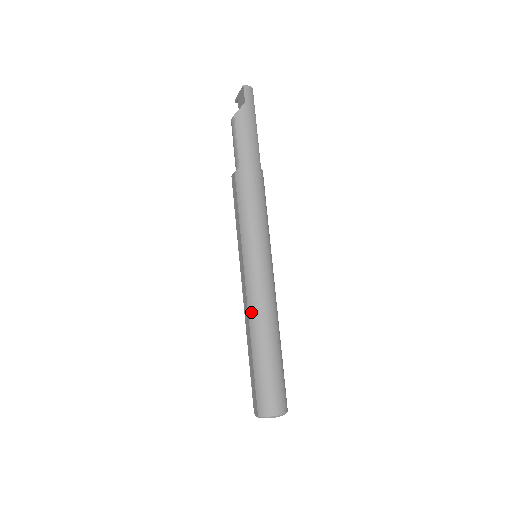
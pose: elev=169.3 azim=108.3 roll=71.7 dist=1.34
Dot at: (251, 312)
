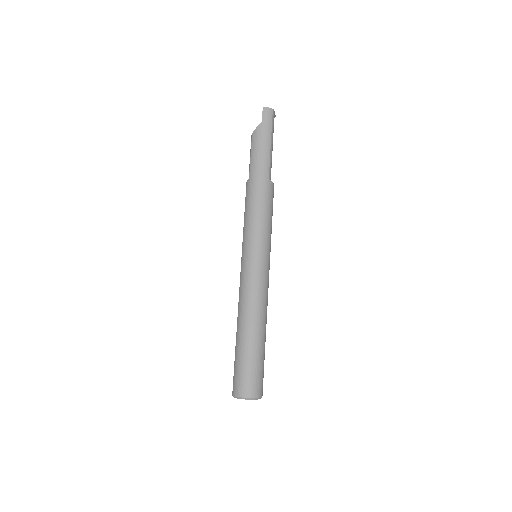
Dot at: (239, 303)
